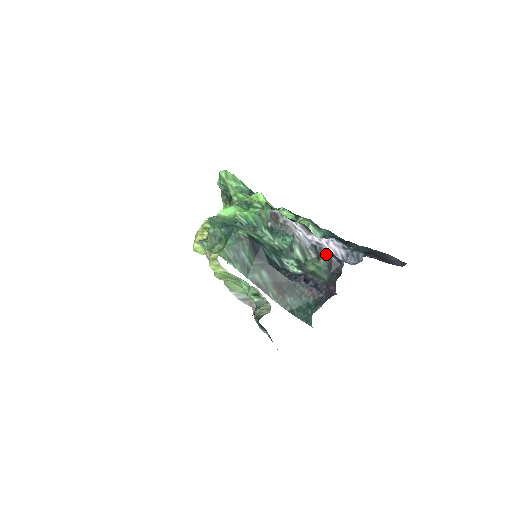
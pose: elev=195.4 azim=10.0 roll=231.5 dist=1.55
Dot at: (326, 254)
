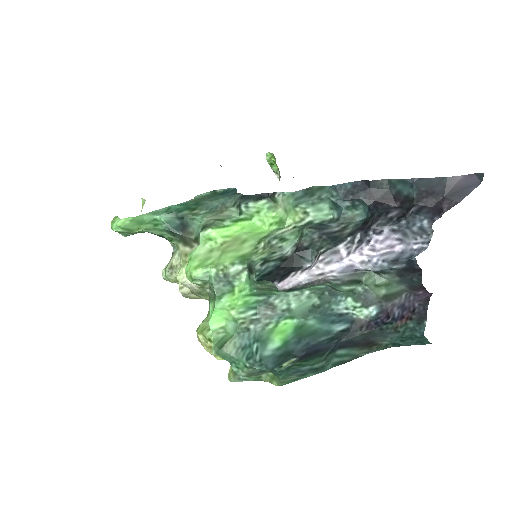
Dot at: (387, 270)
